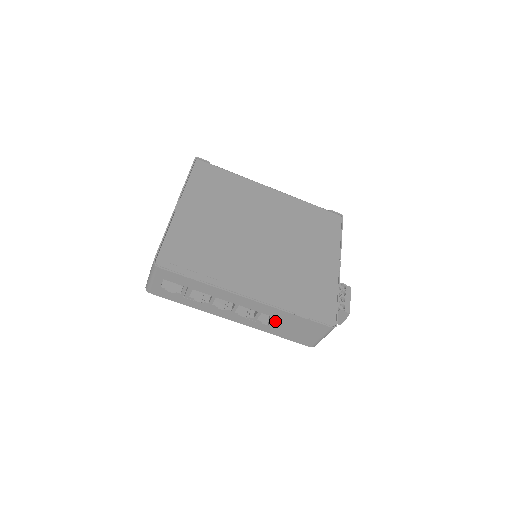
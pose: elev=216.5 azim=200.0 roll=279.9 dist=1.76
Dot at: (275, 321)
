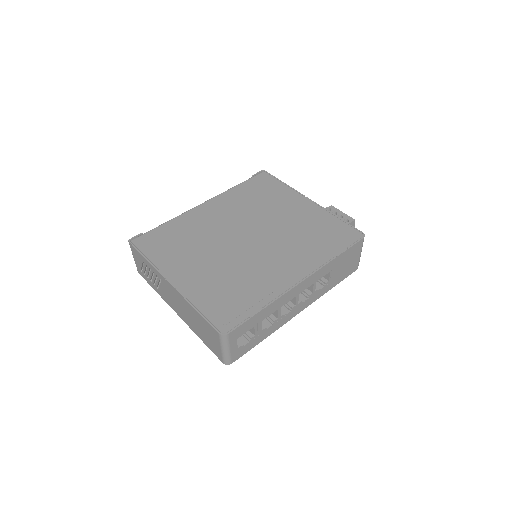
Dot at: (324, 279)
